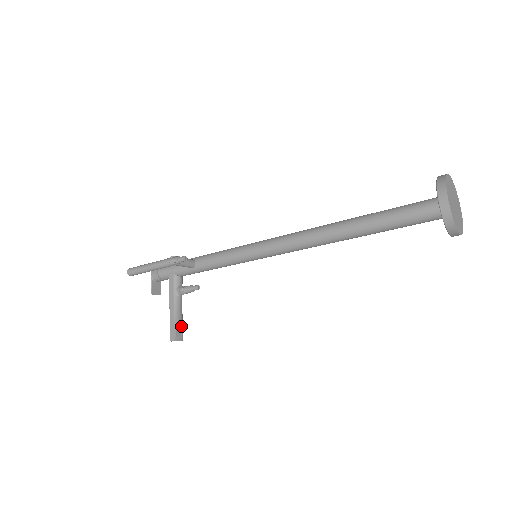
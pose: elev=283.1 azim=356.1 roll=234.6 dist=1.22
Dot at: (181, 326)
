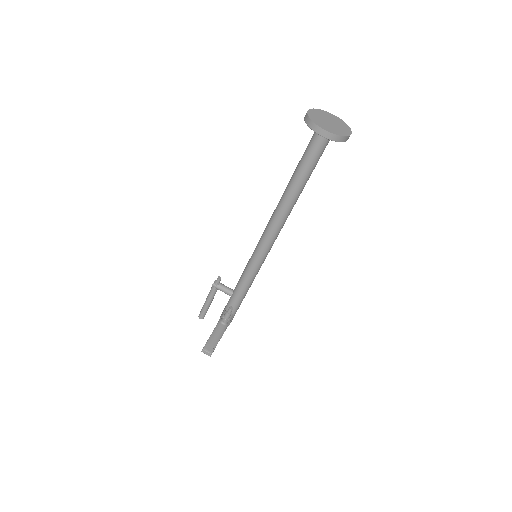
Dot at: (215, 344)
